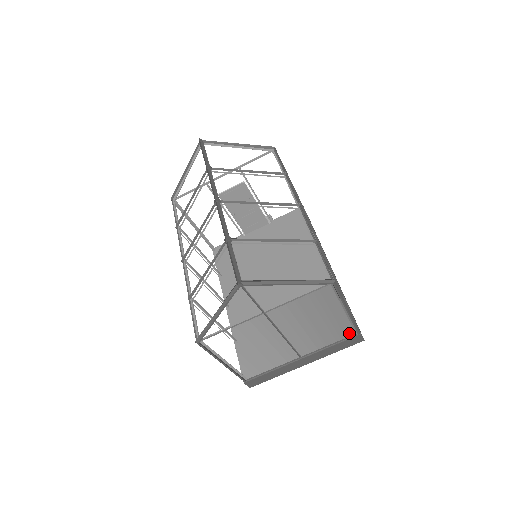
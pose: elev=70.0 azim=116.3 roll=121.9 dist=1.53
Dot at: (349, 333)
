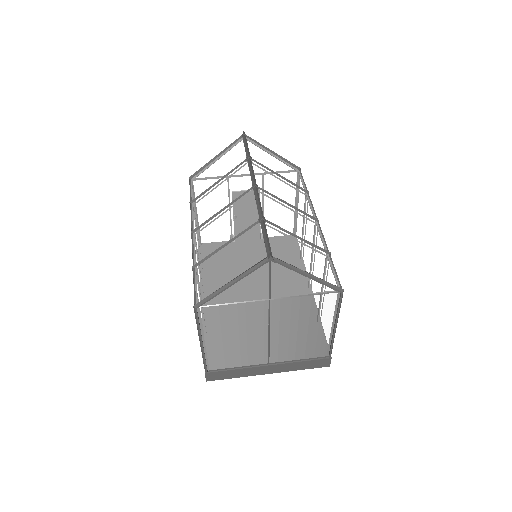
Dot at: (322, 353)
